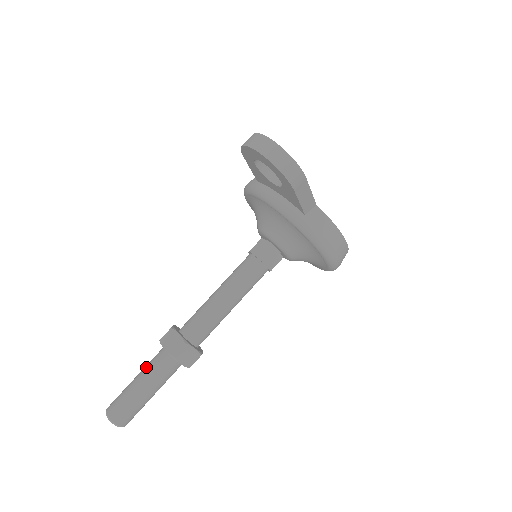
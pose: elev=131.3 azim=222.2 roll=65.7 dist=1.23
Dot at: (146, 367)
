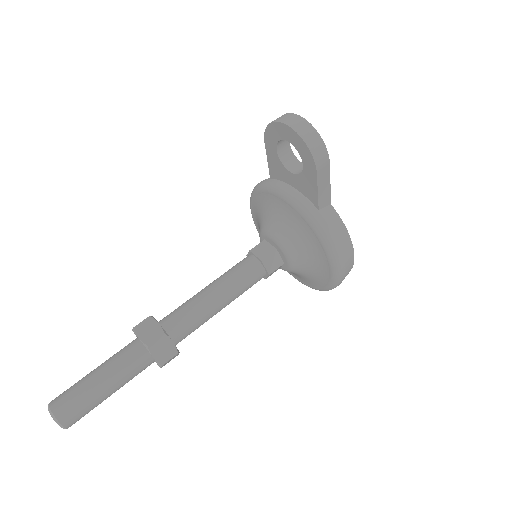
Dot at: (110, 358)
